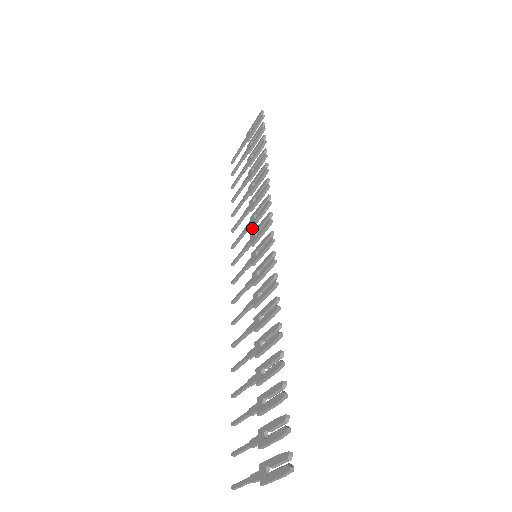
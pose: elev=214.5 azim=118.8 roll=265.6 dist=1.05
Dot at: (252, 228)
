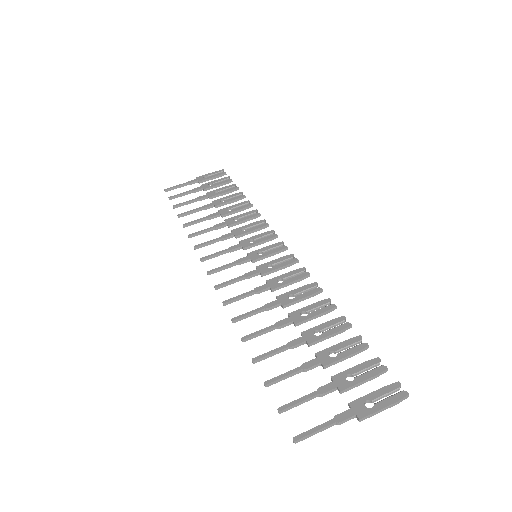
Dot at: (236, 238)
